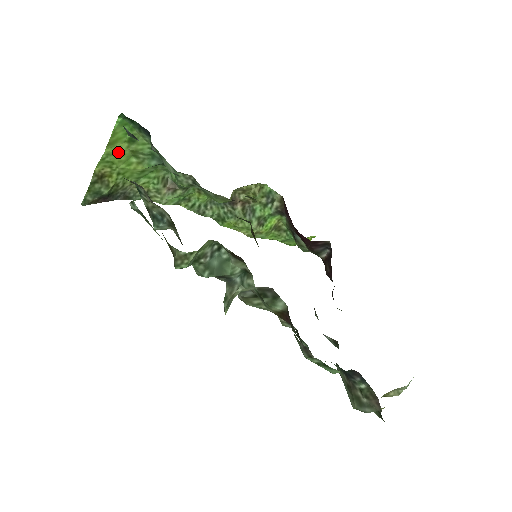
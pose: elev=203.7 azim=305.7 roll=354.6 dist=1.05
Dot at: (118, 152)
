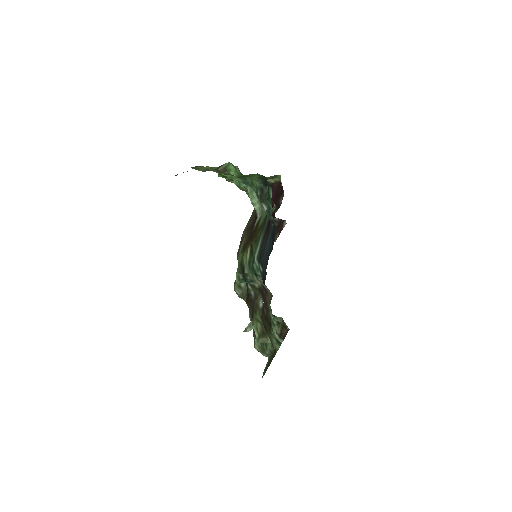
Dot at: occluded
